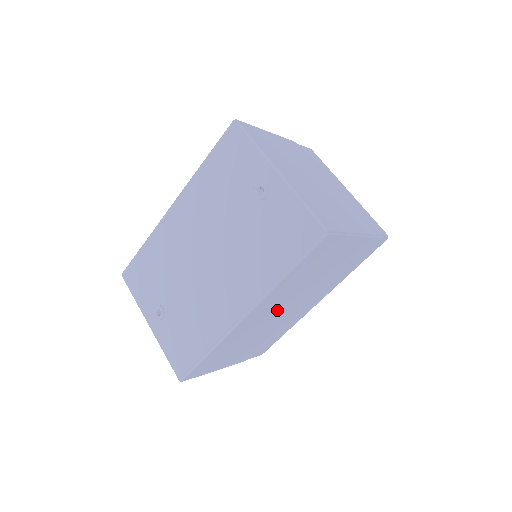
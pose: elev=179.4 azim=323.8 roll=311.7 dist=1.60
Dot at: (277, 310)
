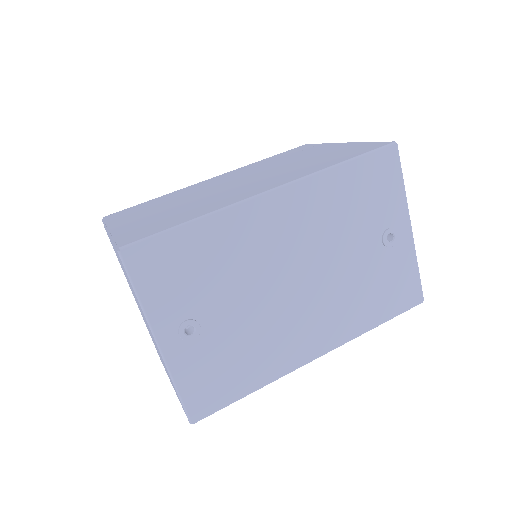
Dot at: occluded
